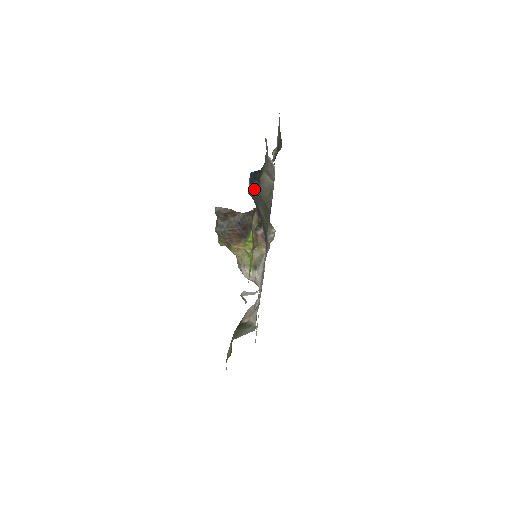
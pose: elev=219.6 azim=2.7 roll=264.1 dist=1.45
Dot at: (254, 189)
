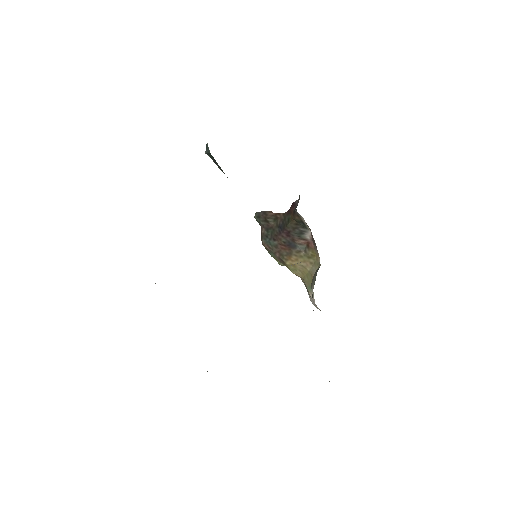
Dot at: (210, 155)
